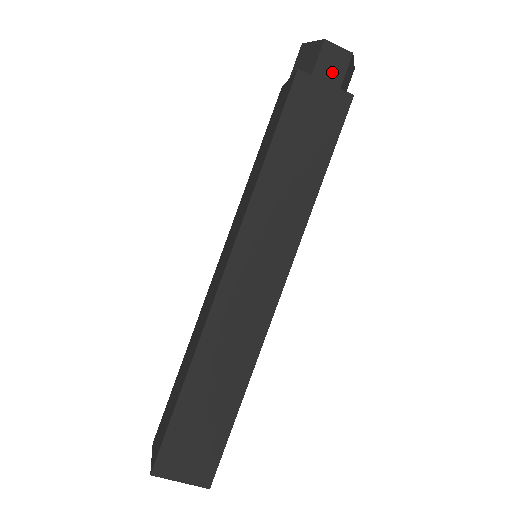
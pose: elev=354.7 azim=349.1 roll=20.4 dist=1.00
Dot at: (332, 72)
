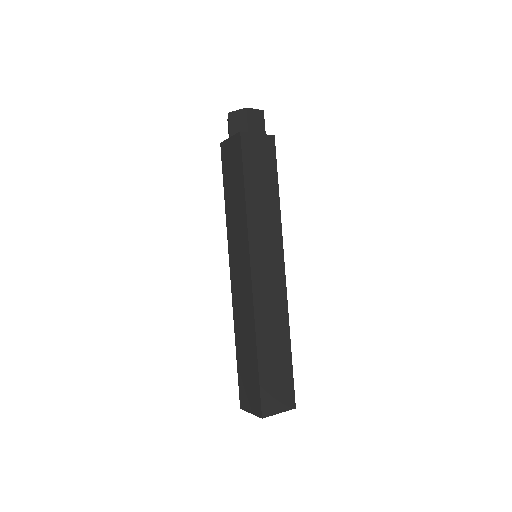
Dot at: (258, 126)
